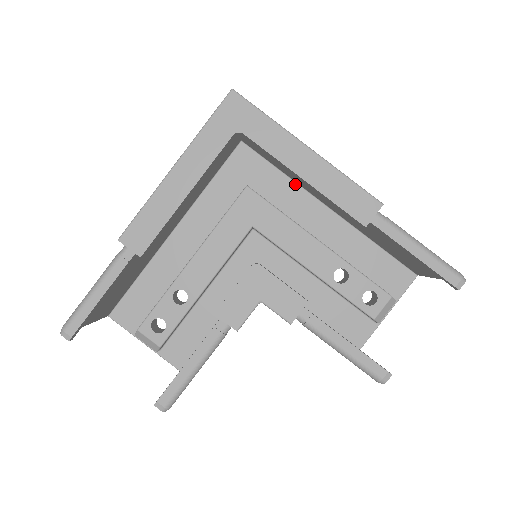
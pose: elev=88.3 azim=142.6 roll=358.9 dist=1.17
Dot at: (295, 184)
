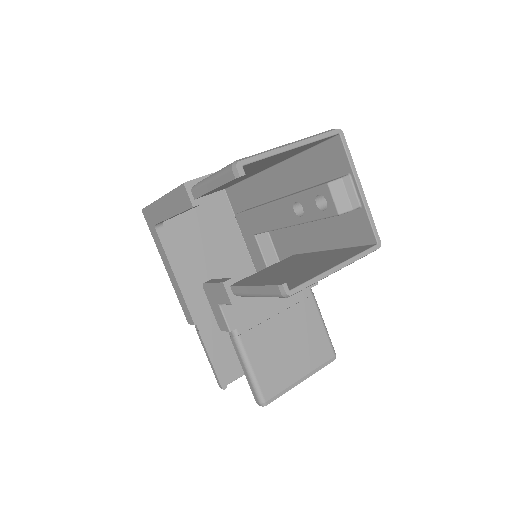
Dot at: (251, 178)
